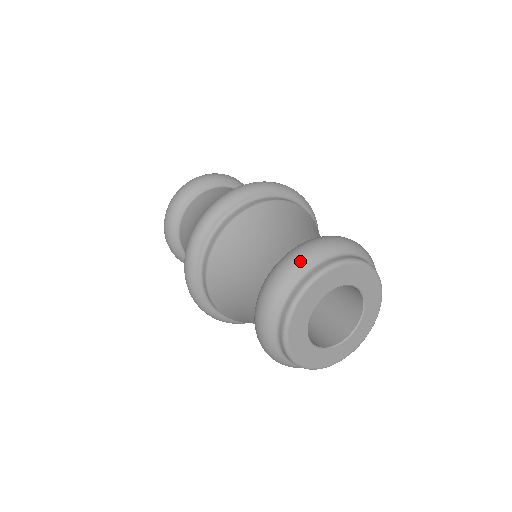
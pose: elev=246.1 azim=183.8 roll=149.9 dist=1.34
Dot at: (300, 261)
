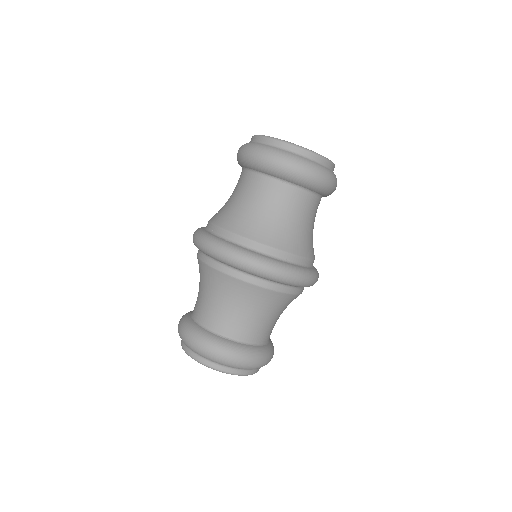
Dot at: (178, 332)
